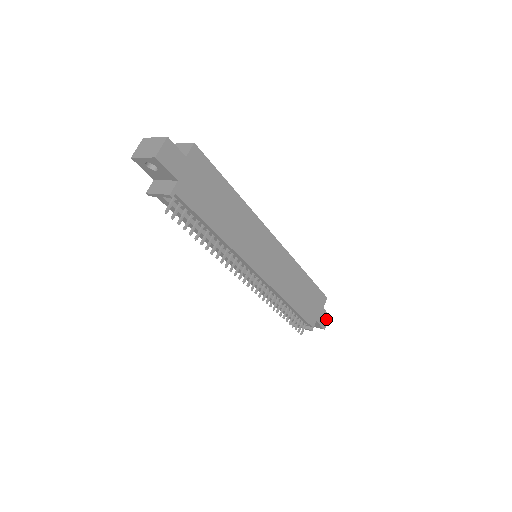
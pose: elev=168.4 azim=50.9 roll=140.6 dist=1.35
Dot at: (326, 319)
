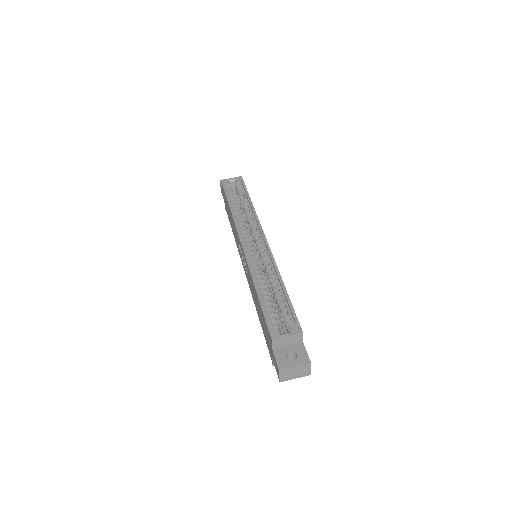
Dot at: occluded
